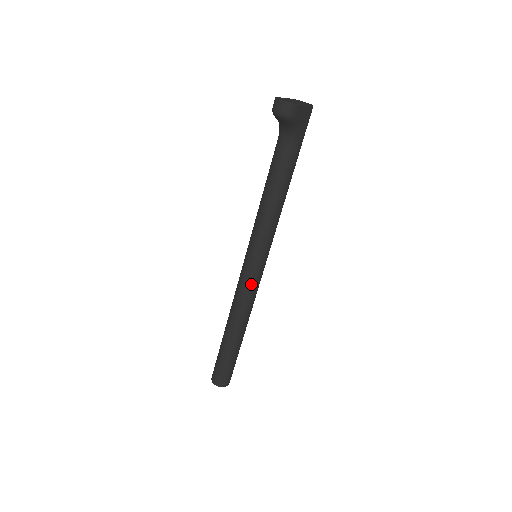
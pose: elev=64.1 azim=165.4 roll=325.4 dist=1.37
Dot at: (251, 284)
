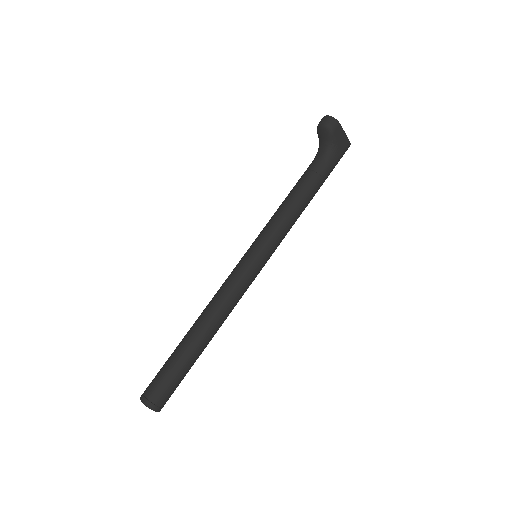
Dot at: (240, 277)
